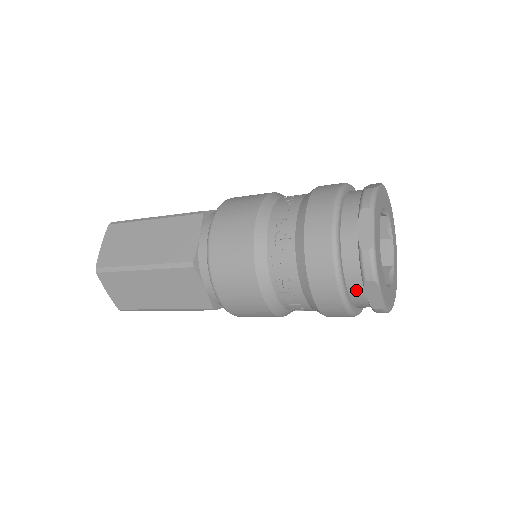
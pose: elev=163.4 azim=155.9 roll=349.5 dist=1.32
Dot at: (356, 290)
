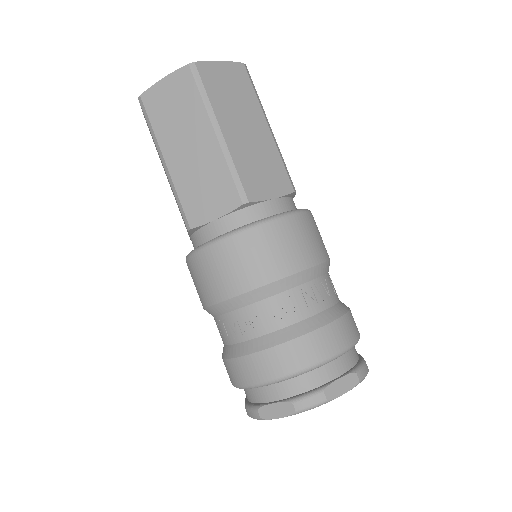
Dot at: occluded
